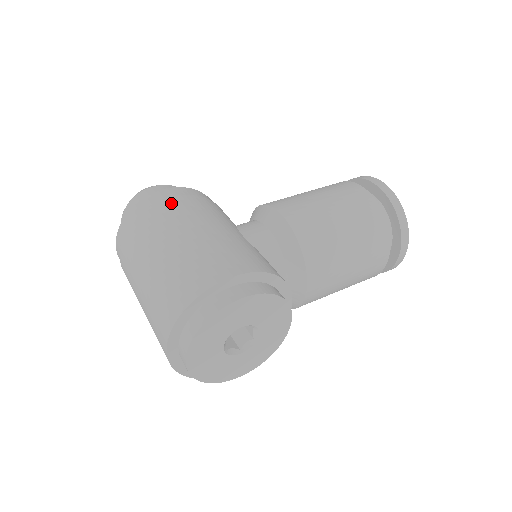
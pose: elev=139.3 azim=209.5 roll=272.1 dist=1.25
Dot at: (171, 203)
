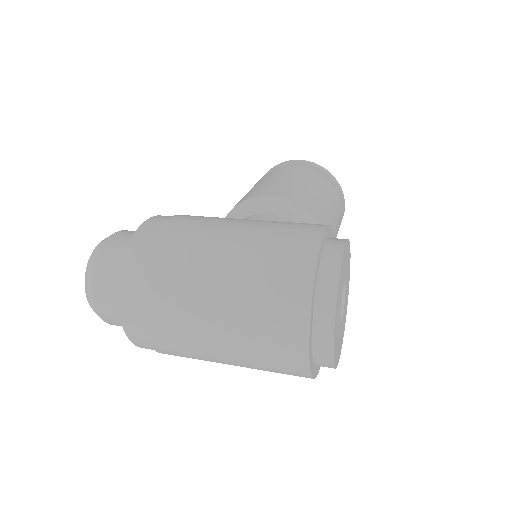
Dot at: (175, 223)
